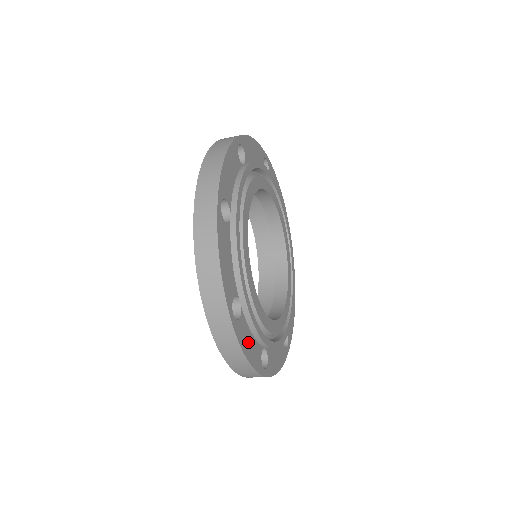
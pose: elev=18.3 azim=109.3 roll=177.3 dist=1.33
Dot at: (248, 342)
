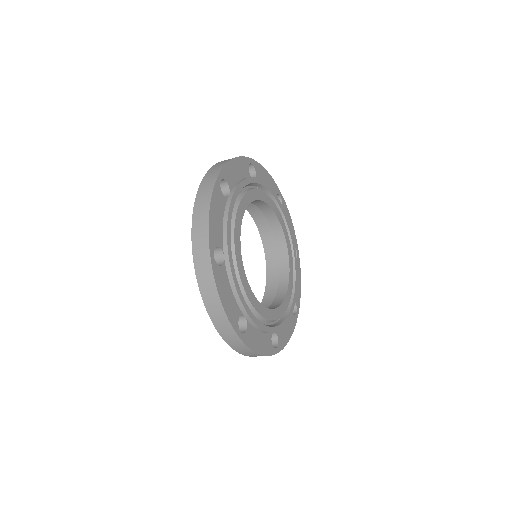
Dot at: (257, 340)
